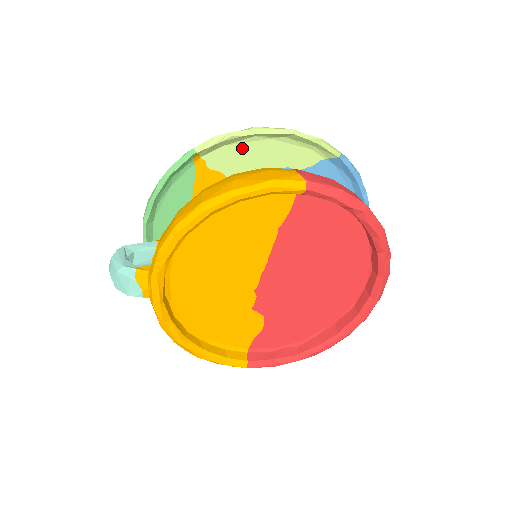
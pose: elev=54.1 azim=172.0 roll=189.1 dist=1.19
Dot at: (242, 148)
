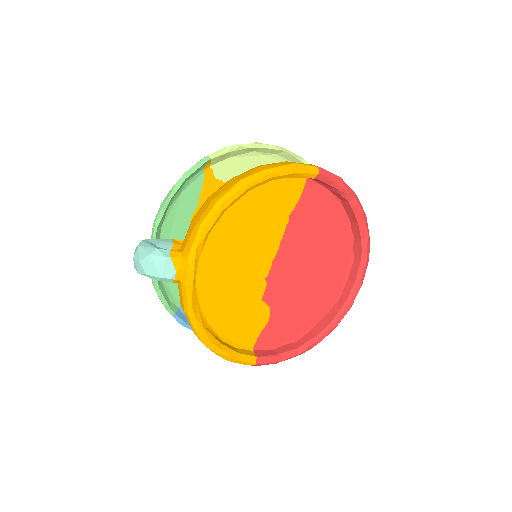
Dot at: (243, 161)
